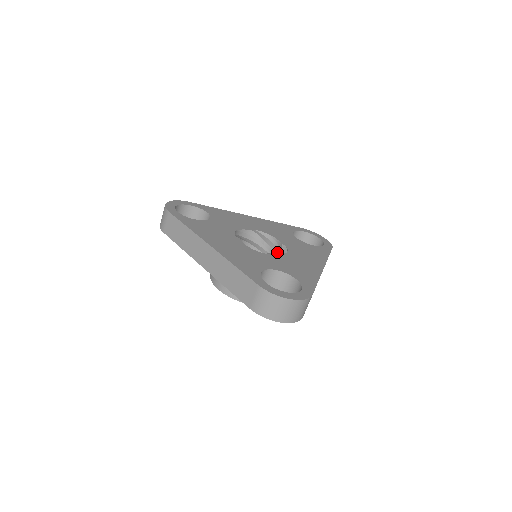
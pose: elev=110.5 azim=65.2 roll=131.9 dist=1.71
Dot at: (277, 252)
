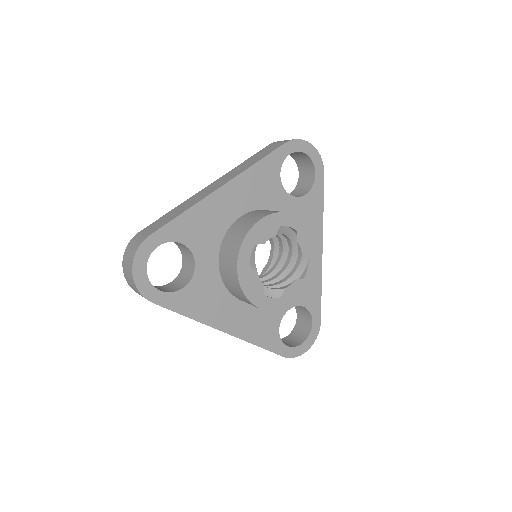
Dot at: occluded
